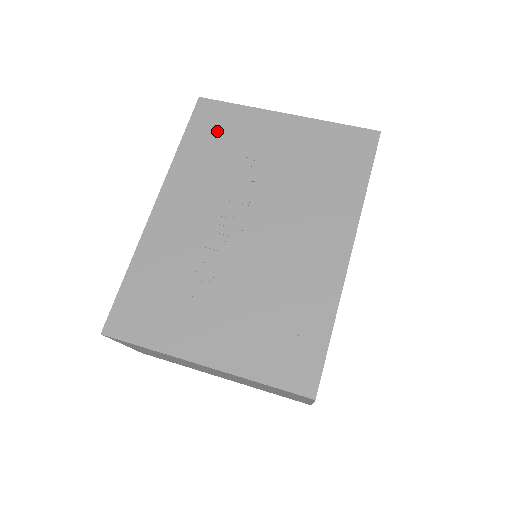
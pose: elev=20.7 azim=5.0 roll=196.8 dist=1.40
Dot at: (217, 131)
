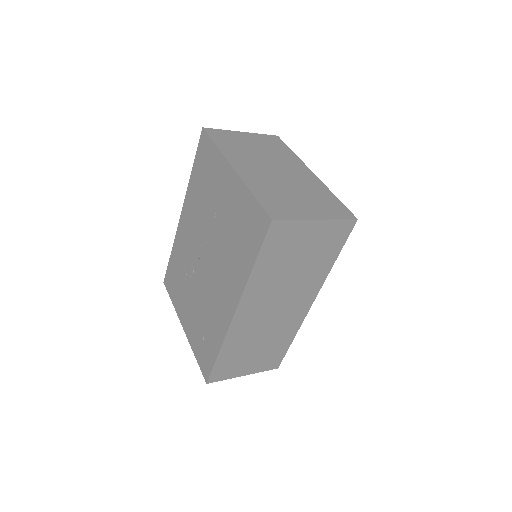
Dot at: (205, 168)
